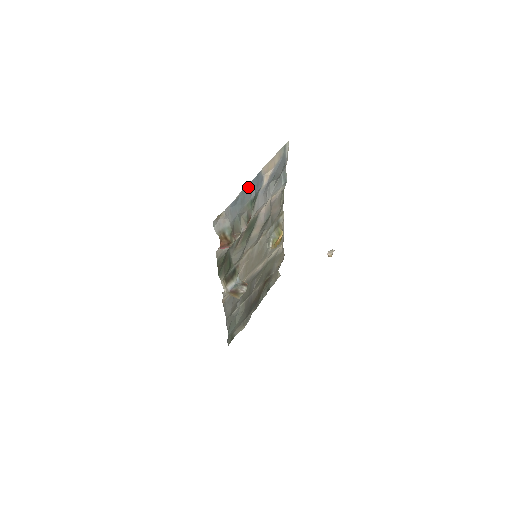
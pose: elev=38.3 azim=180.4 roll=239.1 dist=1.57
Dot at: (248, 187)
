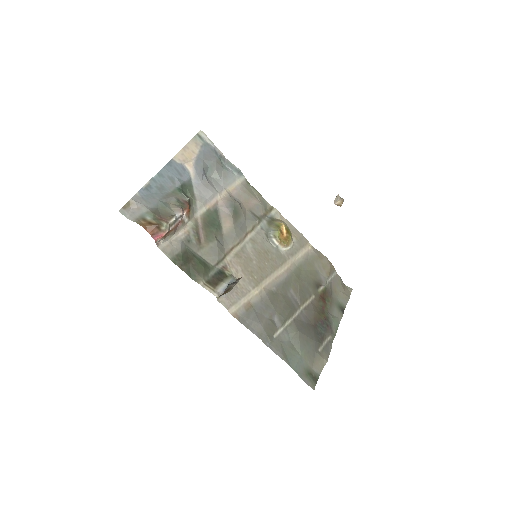
Dot at: (161, 176)
